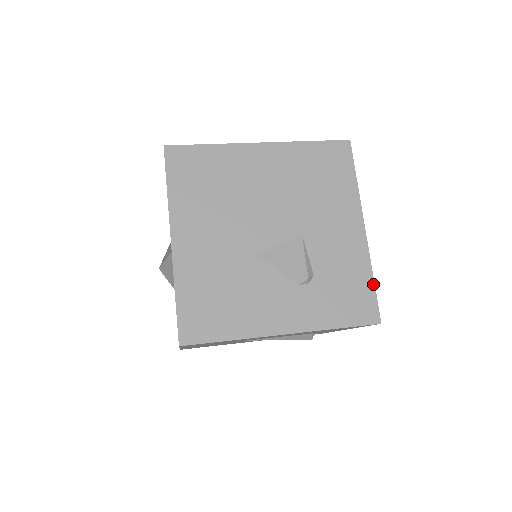
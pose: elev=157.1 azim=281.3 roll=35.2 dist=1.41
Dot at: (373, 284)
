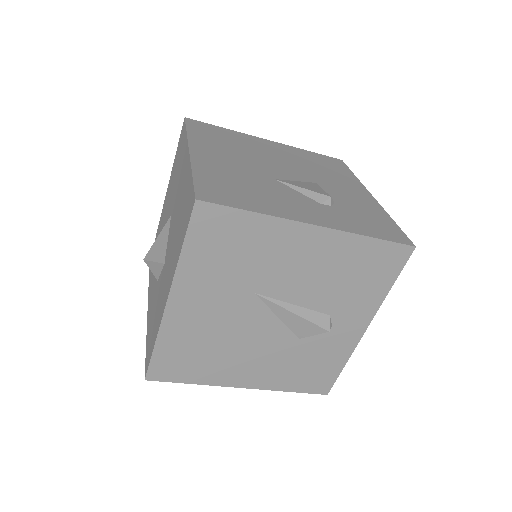
Dot at: (395, 223)
